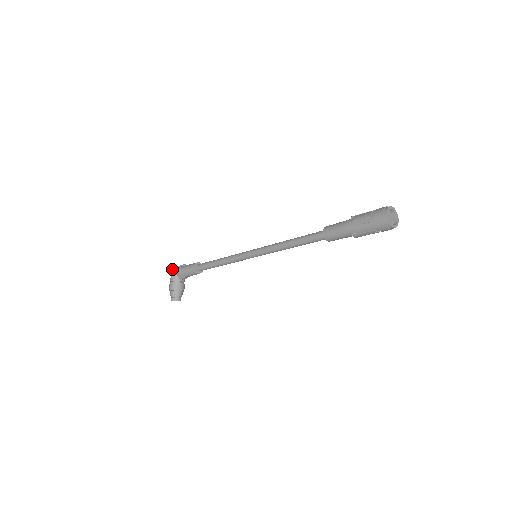
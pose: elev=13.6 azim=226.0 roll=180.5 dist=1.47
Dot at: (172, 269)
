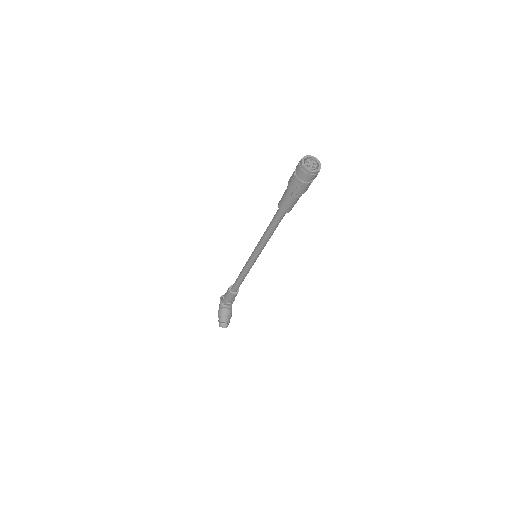
Dot at: (220, 298)
